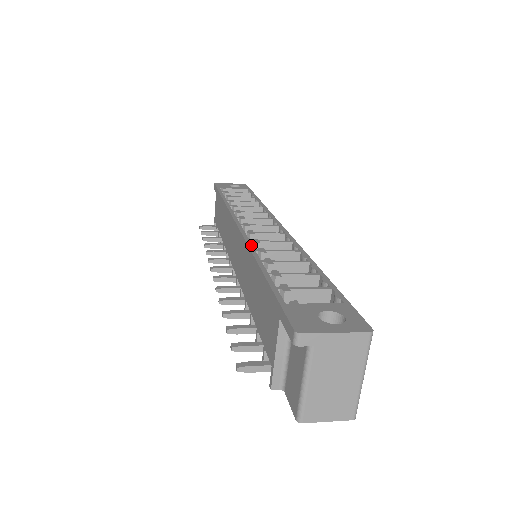
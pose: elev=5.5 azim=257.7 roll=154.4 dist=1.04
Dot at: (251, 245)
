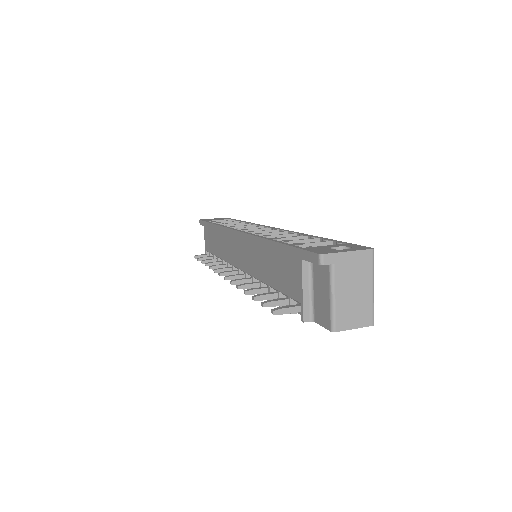
Dot at: (257, 235)
